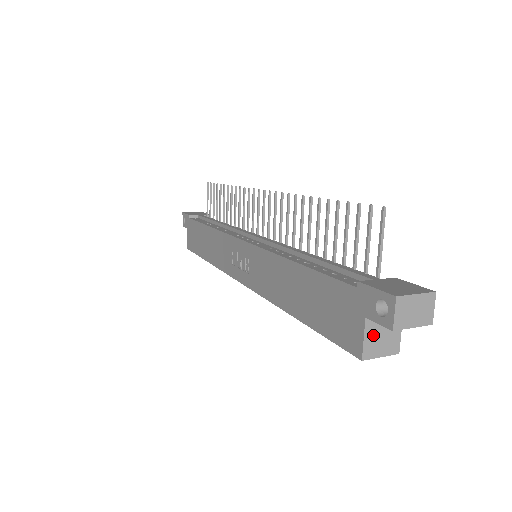
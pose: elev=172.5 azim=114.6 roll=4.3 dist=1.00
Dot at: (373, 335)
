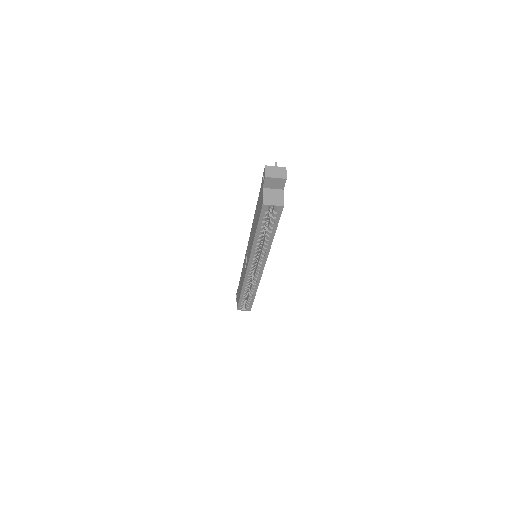
Dot at: (268, 195)
